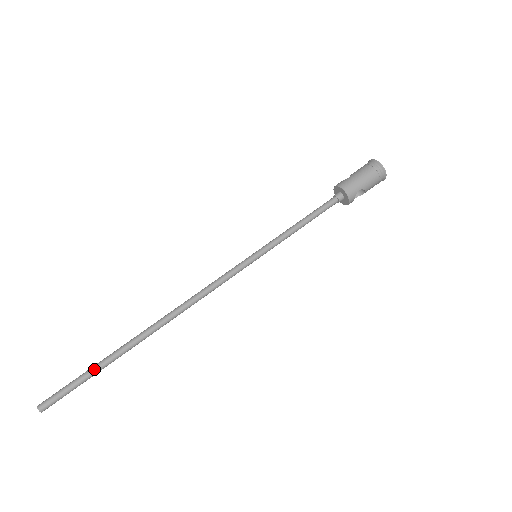
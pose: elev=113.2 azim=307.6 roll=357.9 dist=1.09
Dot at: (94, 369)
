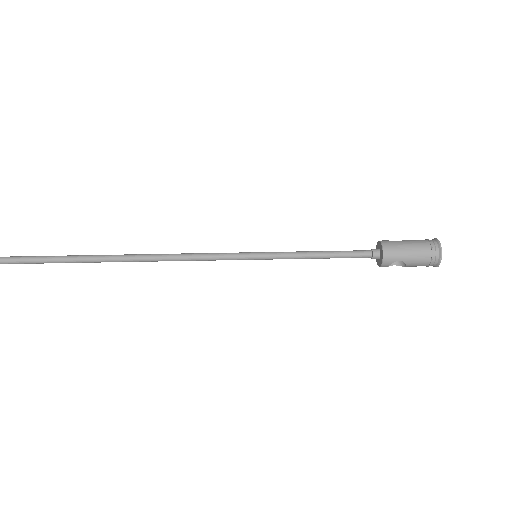
Dot at: (57, 258)
